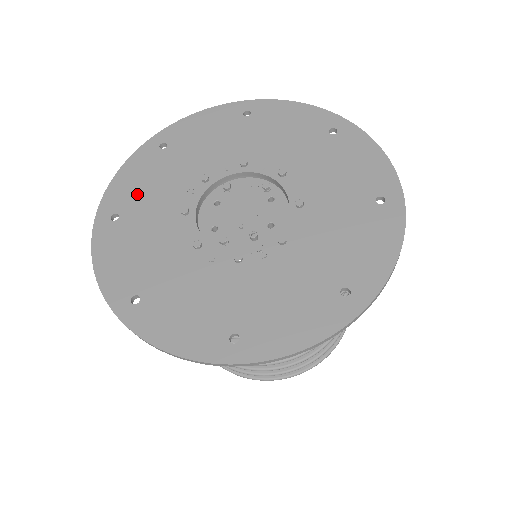
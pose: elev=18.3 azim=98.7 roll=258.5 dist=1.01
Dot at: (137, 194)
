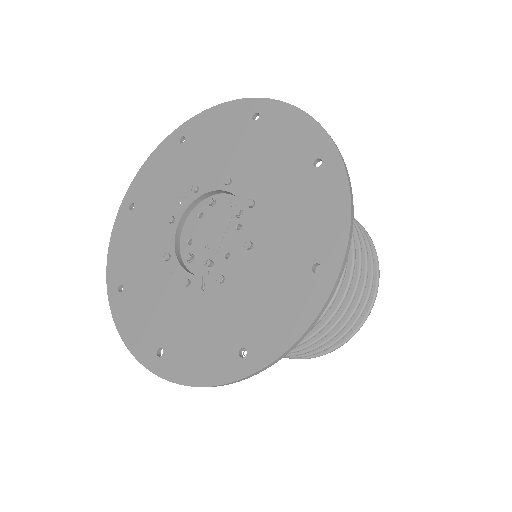
Dot at: (151, 188)
